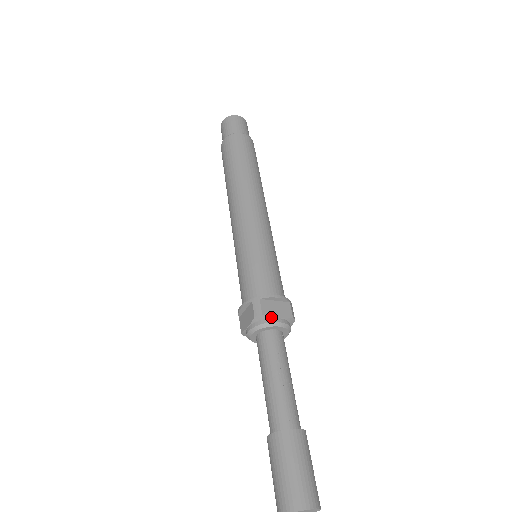
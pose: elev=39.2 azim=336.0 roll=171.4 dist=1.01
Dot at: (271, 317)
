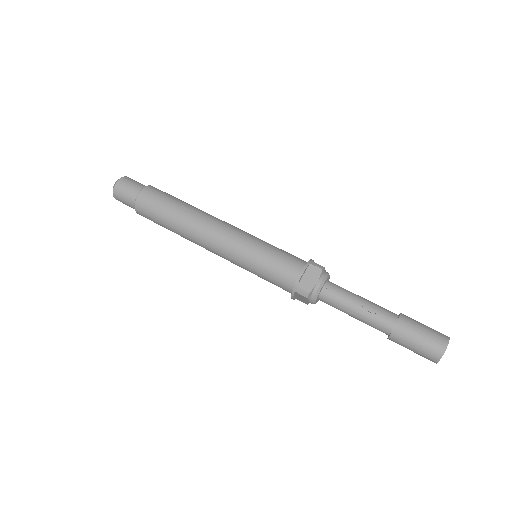
Dot at: (314, 287)
